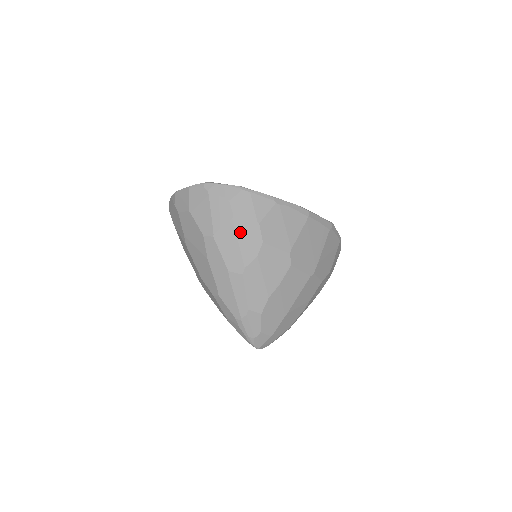
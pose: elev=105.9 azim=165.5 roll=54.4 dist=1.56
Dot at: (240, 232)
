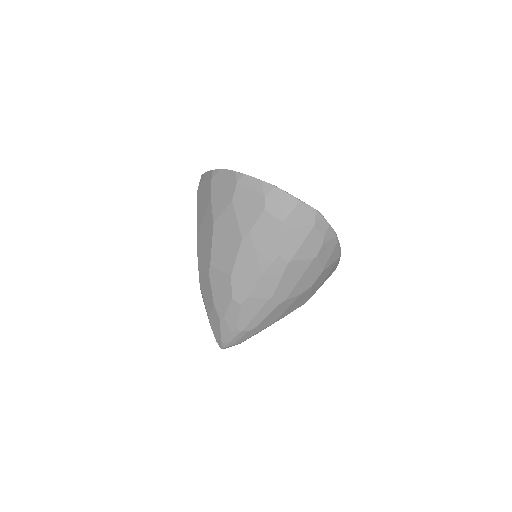
Dot at: (308, 272)
